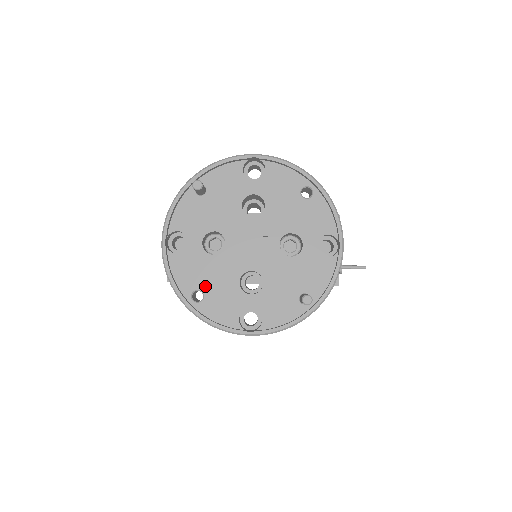
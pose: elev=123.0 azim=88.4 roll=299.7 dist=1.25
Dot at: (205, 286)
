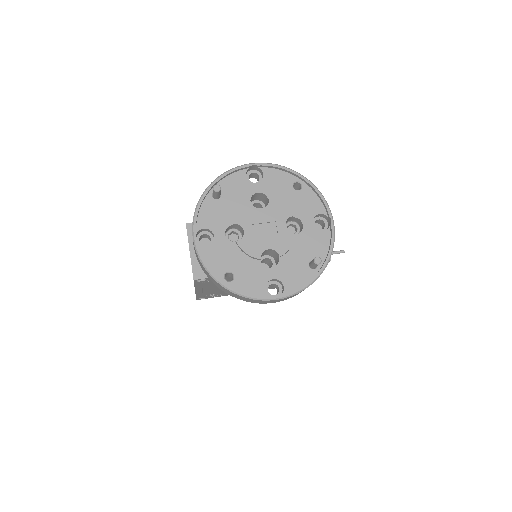
Dot at: (234, 268)
